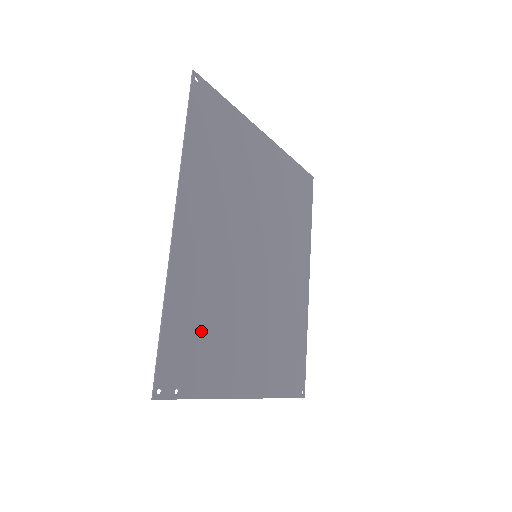
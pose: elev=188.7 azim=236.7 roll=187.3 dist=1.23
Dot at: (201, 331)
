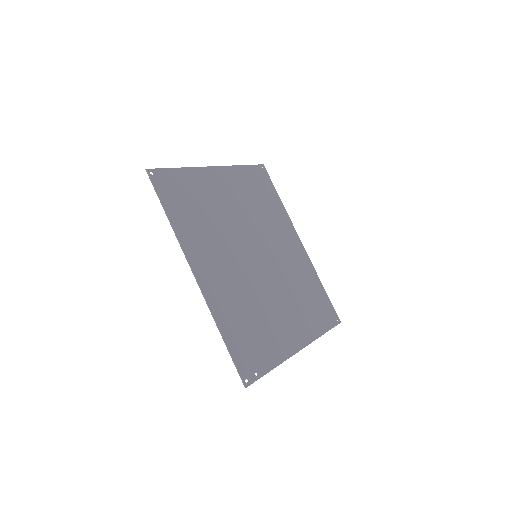
Dot at: (250, 330)
